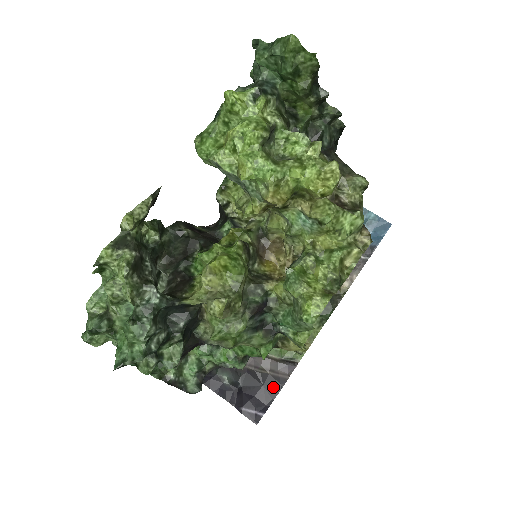
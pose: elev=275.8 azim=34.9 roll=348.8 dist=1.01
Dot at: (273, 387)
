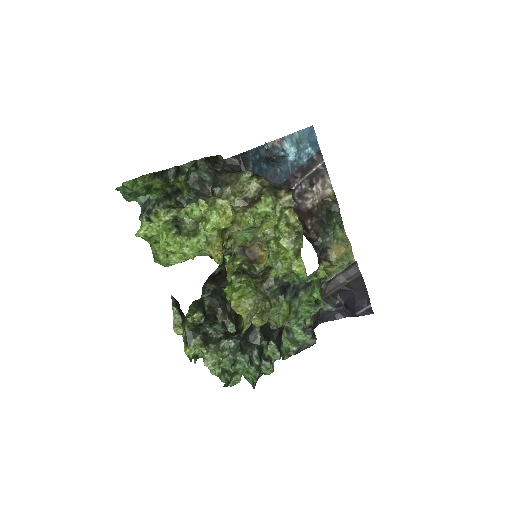
Dot at: (359, 286)
